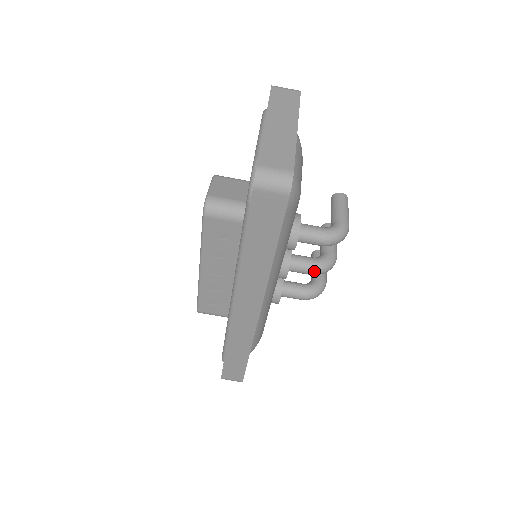
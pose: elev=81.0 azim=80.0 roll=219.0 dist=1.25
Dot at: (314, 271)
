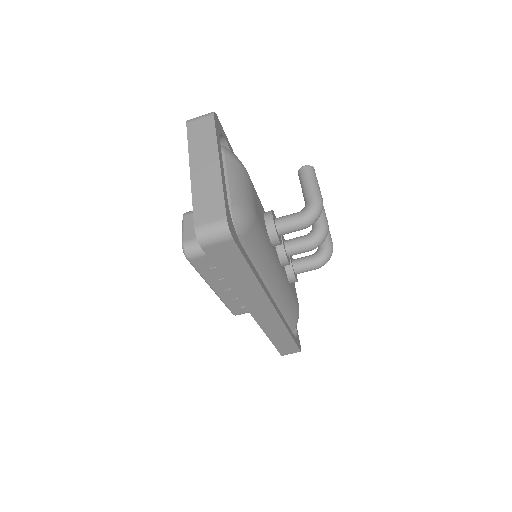
Dot at: (311, 248)
